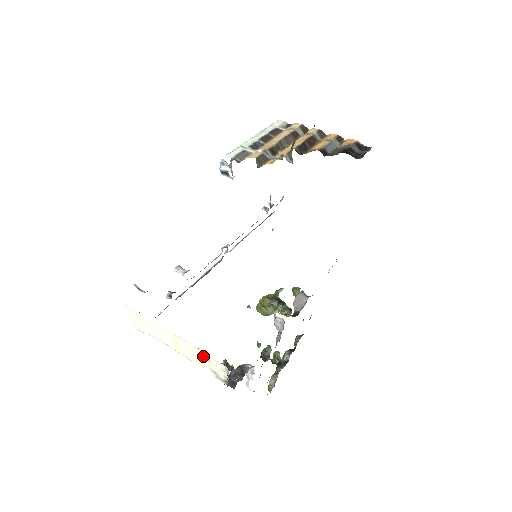
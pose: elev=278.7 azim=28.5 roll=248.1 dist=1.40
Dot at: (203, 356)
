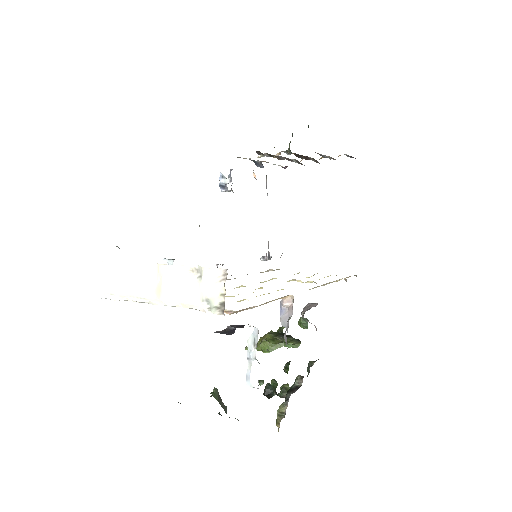
Dot at: (193, 278)
